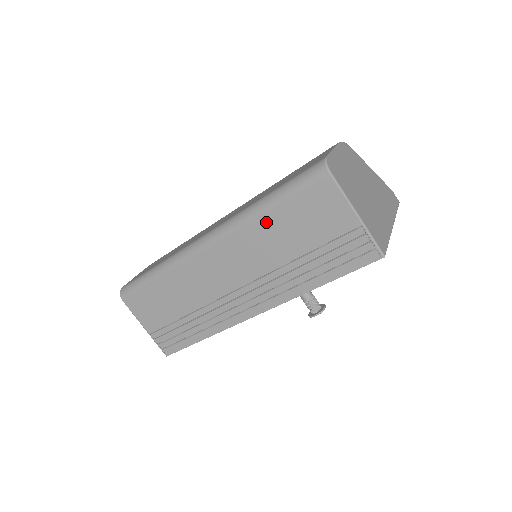
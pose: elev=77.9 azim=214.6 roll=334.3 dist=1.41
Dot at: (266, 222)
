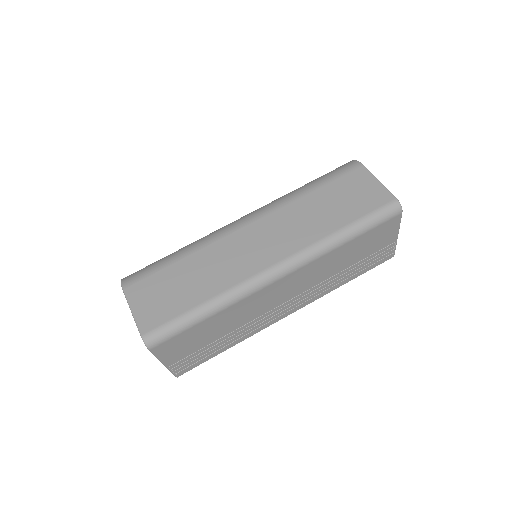
Dot at: (342, 250)
